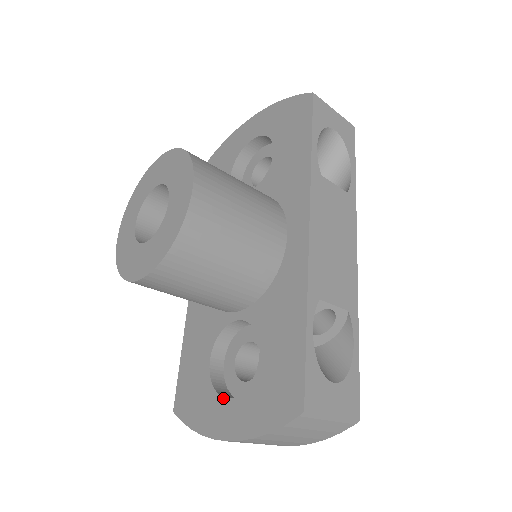
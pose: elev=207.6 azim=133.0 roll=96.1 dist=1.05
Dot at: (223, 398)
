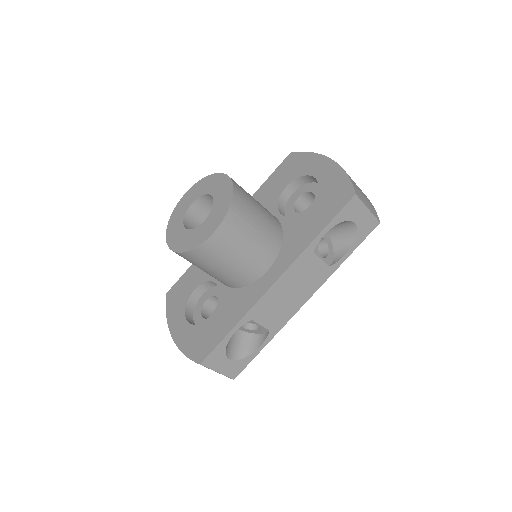
Dot at: (185, 316)
